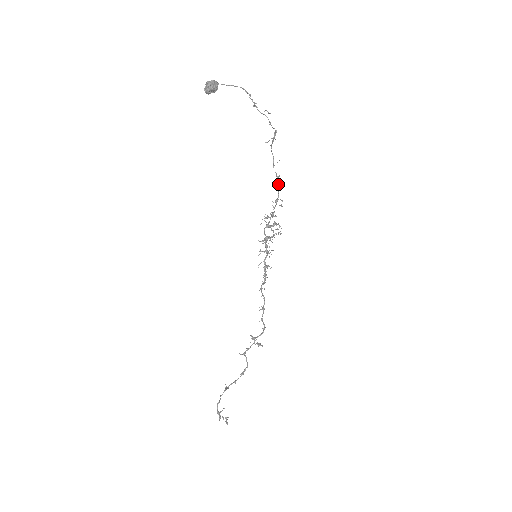
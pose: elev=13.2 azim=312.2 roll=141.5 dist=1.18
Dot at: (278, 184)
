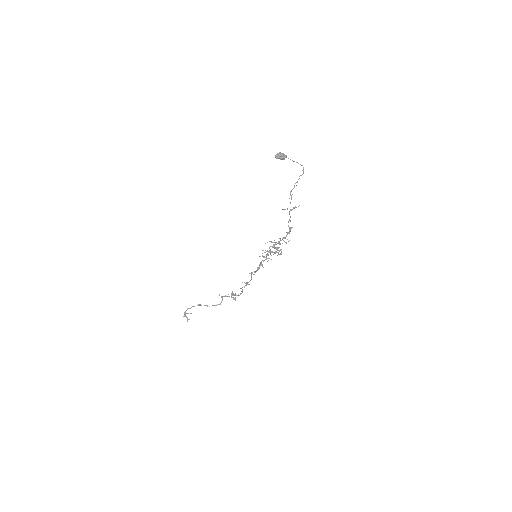
Dot at: (289, 231)
